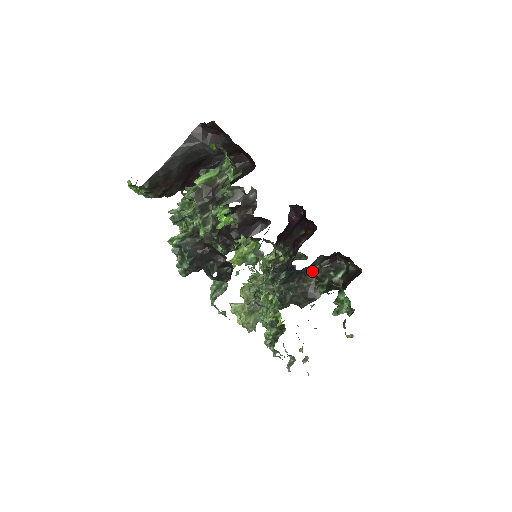
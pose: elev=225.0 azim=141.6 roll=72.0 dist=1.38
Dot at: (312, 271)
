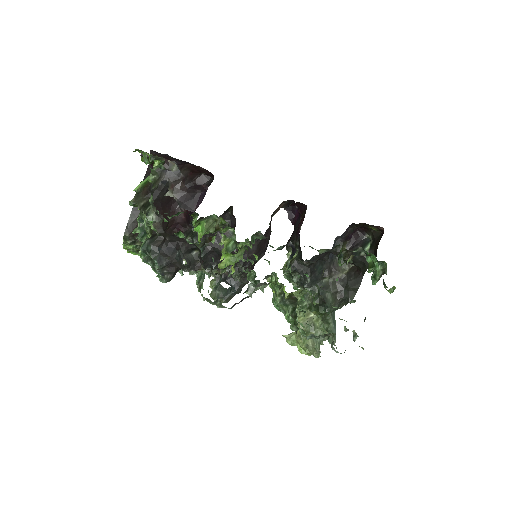
Dot at: occluded
